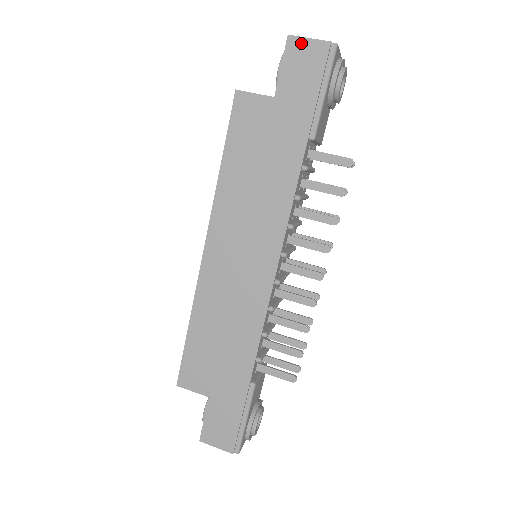
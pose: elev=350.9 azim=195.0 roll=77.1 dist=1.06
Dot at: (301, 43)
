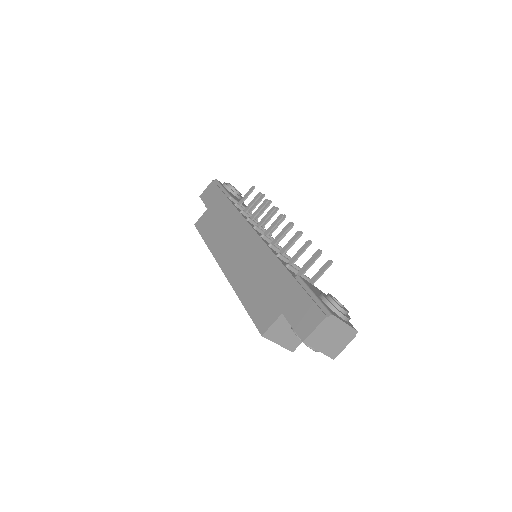
Dot at: (205, 192)
